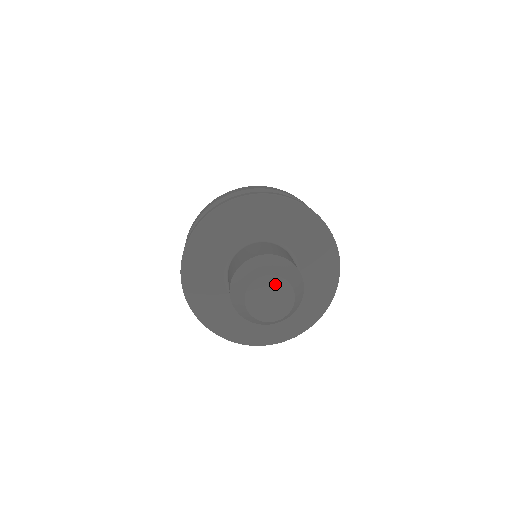
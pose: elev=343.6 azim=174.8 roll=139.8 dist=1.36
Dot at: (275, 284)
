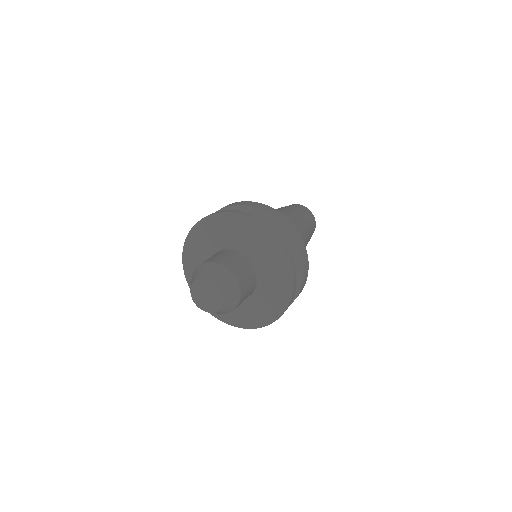
Dot at: (209, 286)
